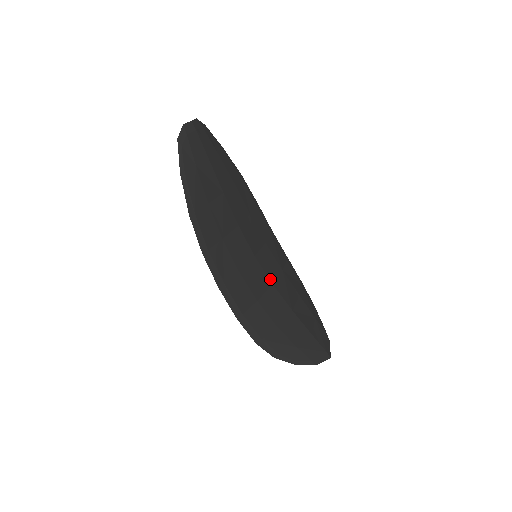
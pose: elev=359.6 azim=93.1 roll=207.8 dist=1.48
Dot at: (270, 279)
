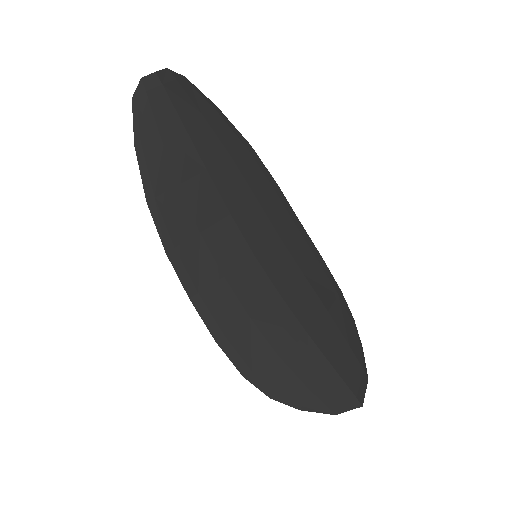
Dot at: (277, 288)
